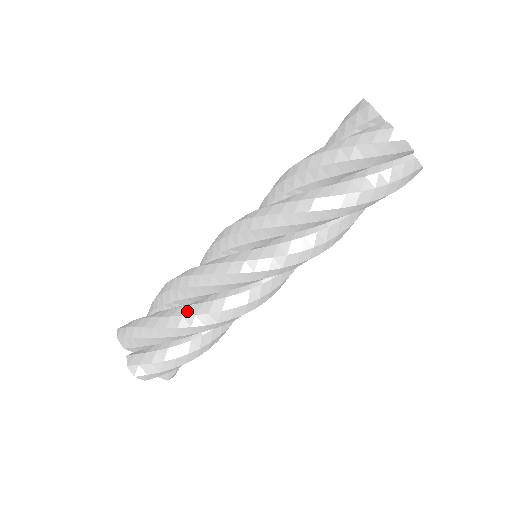
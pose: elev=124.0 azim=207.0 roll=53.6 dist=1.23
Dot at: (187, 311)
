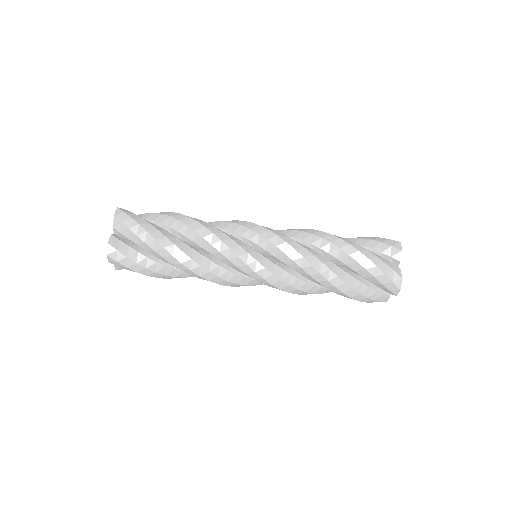
Dot at: (188, 251)
